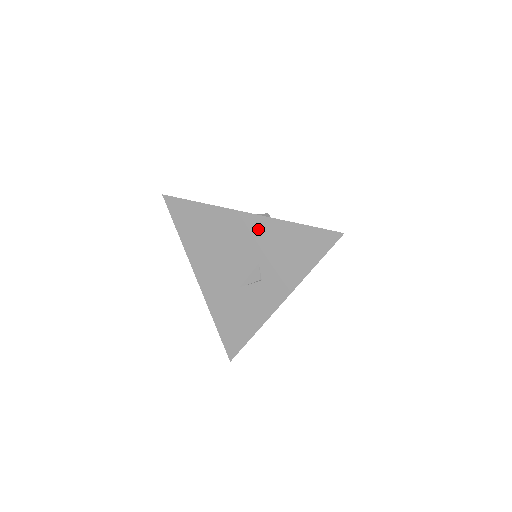
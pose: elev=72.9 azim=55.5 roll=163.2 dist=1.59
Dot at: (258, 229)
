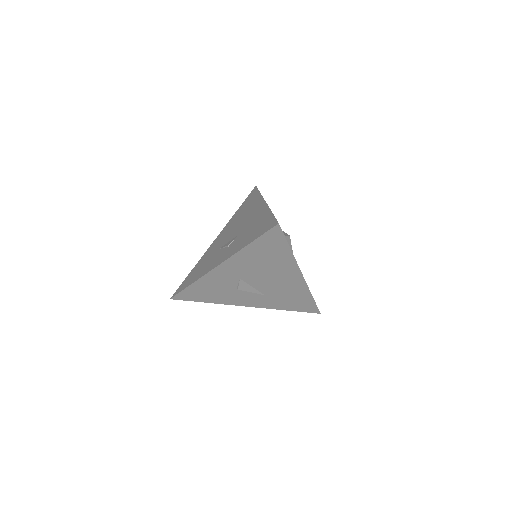
Dot at: (259, 212)
